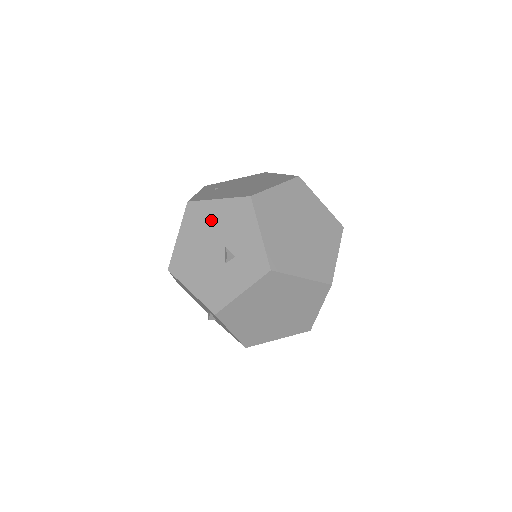
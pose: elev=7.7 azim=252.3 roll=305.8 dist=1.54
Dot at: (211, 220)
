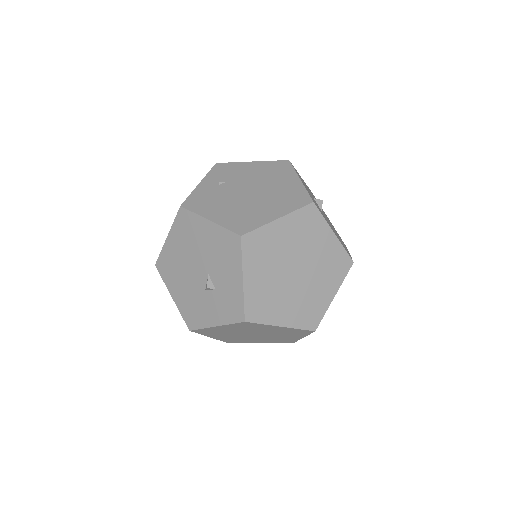
Dot at: (199, 239)
